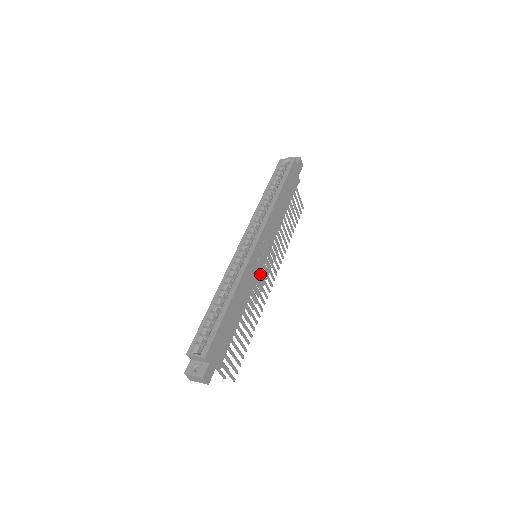
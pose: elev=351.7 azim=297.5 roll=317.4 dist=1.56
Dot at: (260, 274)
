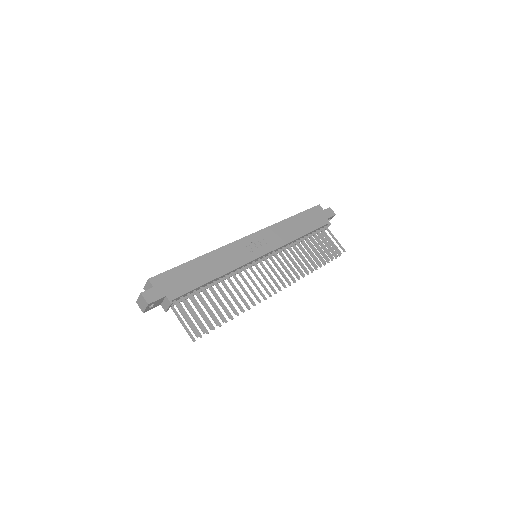
Dot at: (256, 267)
